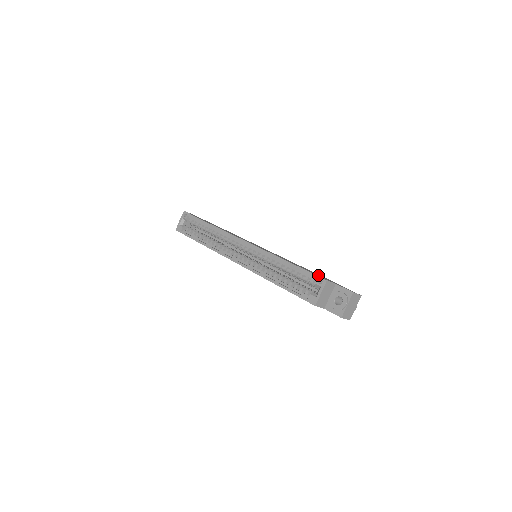
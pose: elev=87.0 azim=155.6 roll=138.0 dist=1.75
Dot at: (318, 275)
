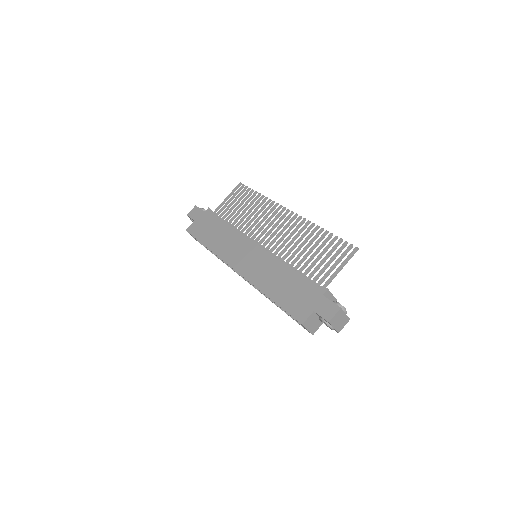
Dot at: (298, 301)
